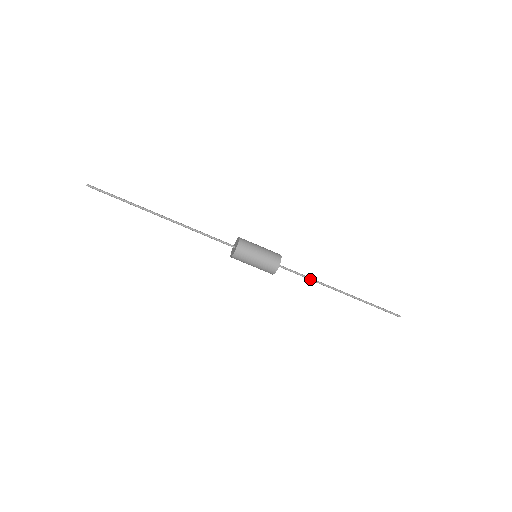
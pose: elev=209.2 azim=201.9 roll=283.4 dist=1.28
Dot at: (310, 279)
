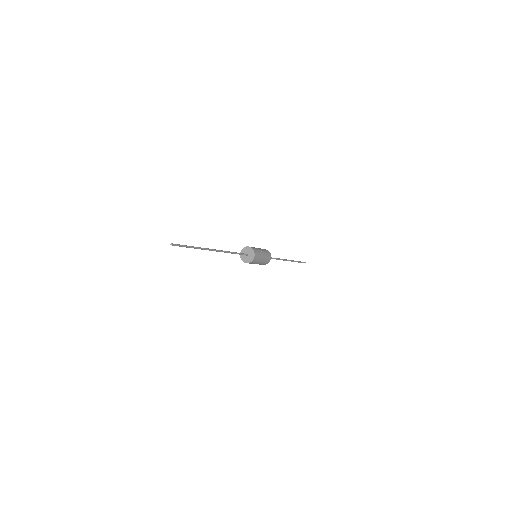
Dot at: (277, 259)
